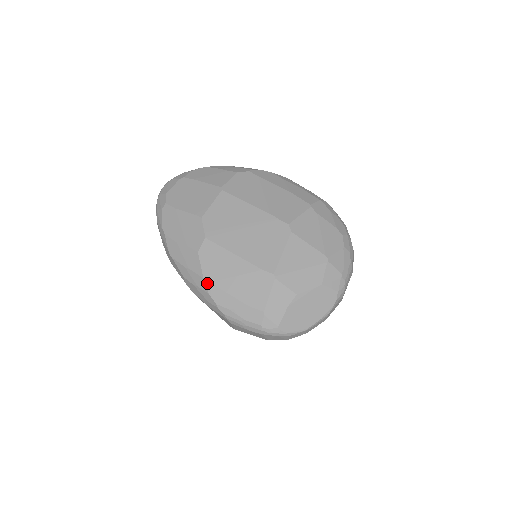
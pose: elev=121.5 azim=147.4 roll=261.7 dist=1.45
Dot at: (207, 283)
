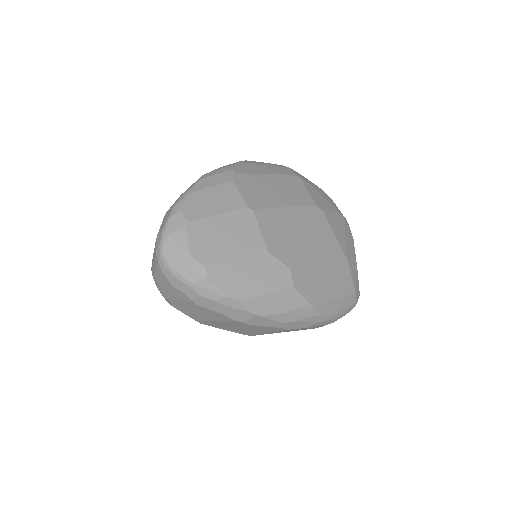
Dot at: (317, 307)
